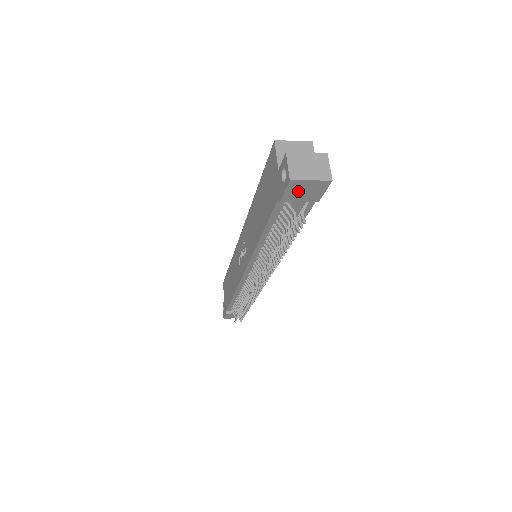
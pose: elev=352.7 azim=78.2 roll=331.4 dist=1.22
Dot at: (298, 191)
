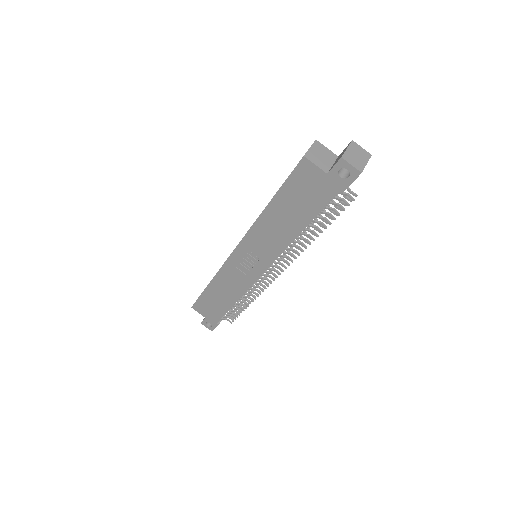
Dot at: occluded
